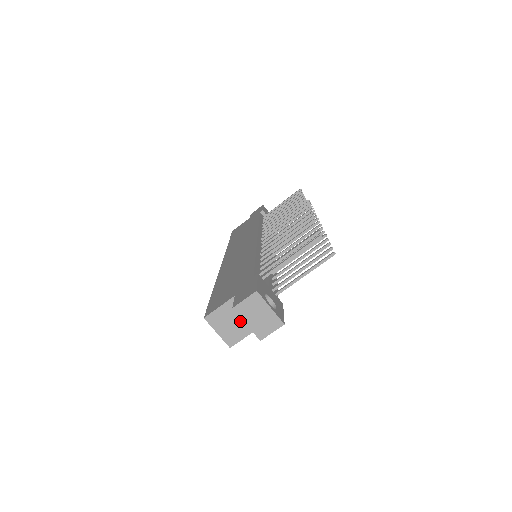
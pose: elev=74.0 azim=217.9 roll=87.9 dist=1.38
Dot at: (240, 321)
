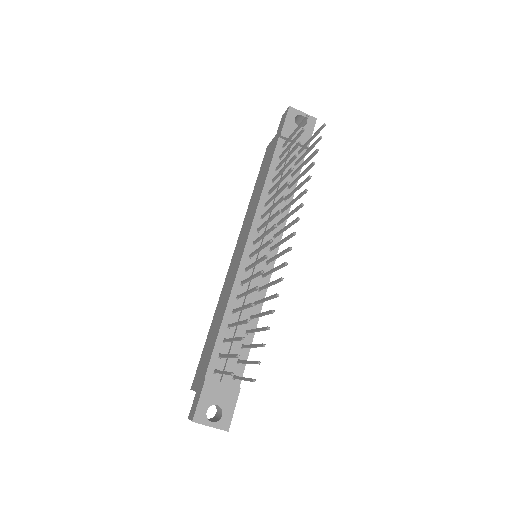
Dot at: occluded
